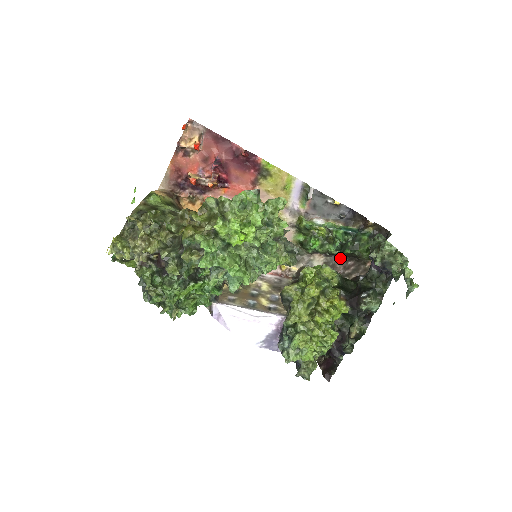
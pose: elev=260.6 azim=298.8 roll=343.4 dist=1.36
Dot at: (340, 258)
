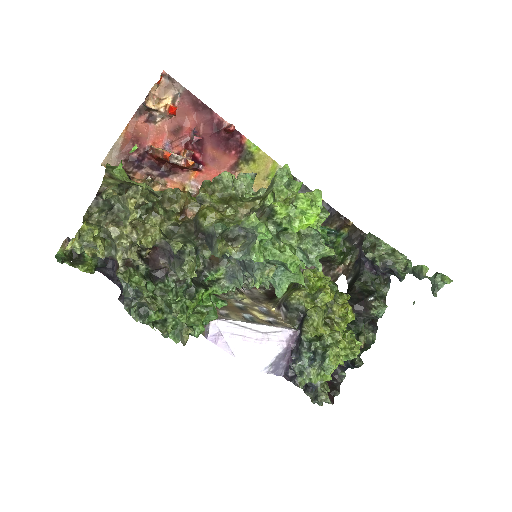
Dot at: occluded
